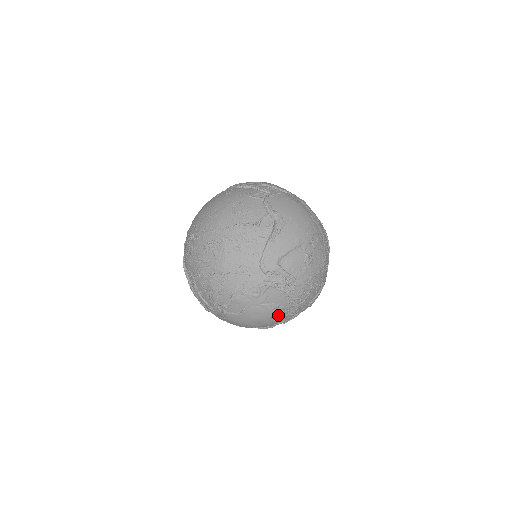
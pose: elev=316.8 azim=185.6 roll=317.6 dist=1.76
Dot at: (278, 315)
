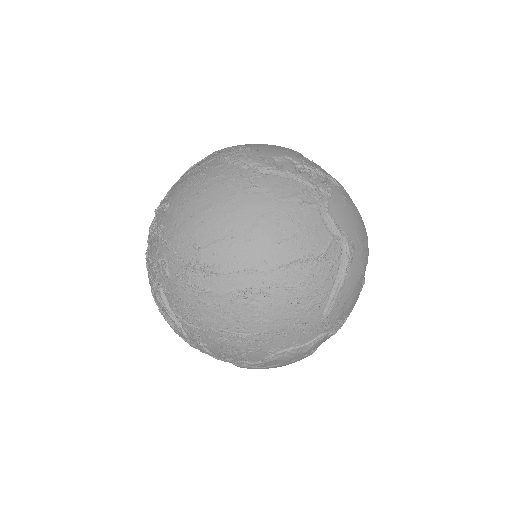
Dot at: occluded
